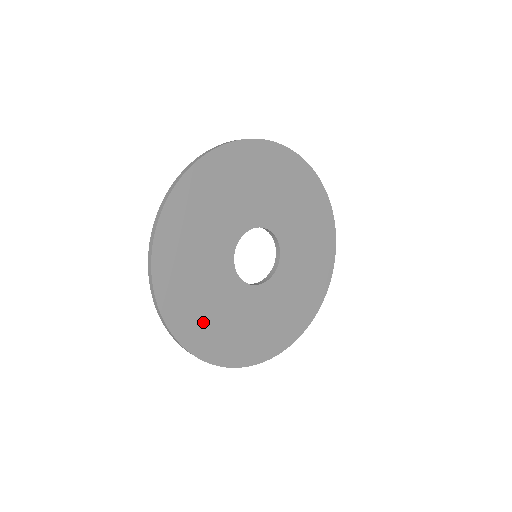
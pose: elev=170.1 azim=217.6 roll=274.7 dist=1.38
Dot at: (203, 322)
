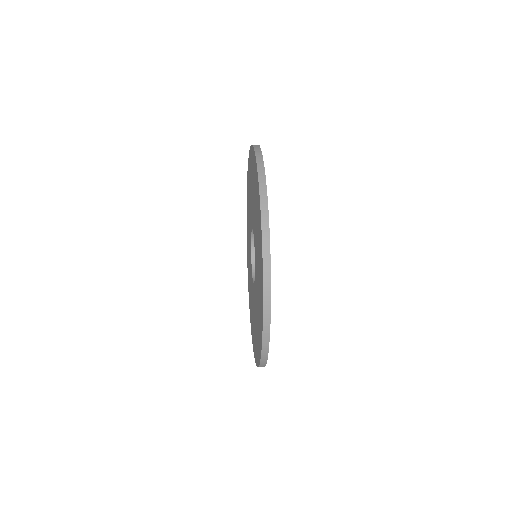
Dot at: occluded
